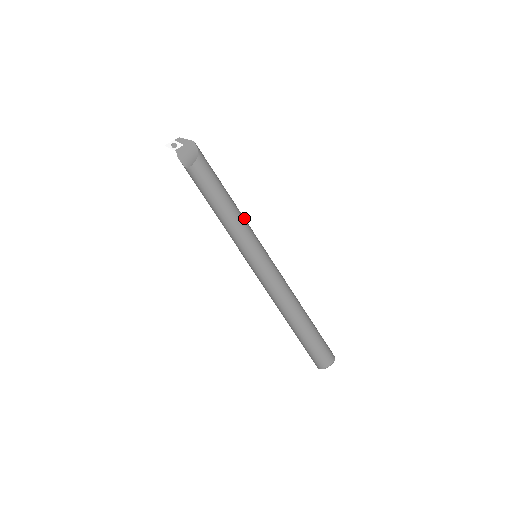
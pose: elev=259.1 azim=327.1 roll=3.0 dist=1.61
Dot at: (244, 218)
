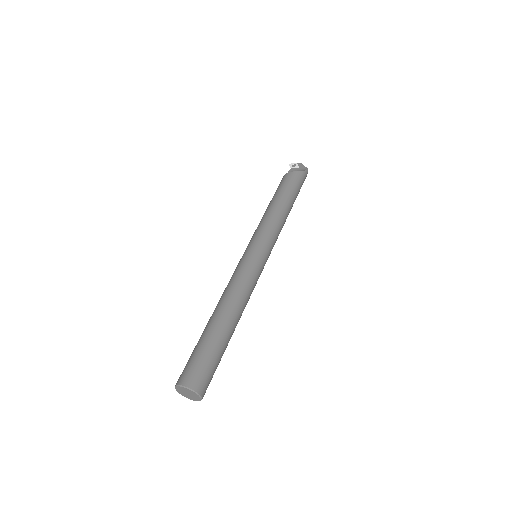
Dot at: (281, 226)
